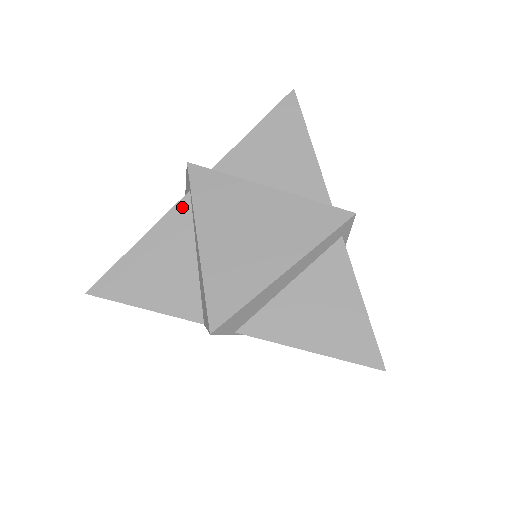
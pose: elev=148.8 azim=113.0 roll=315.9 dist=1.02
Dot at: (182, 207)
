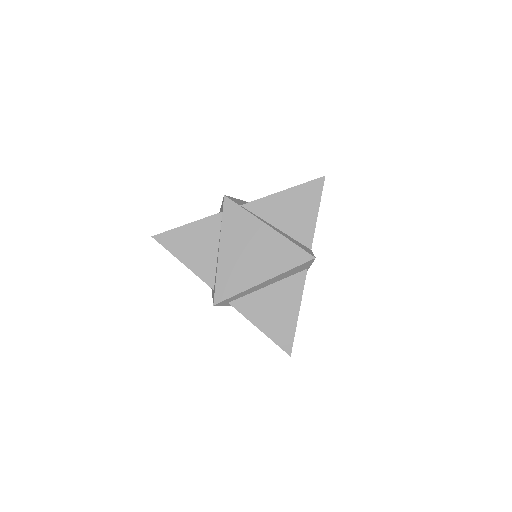
Dot at: occluded
